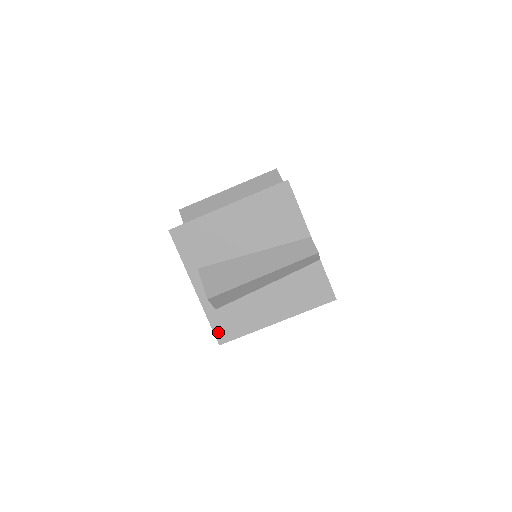
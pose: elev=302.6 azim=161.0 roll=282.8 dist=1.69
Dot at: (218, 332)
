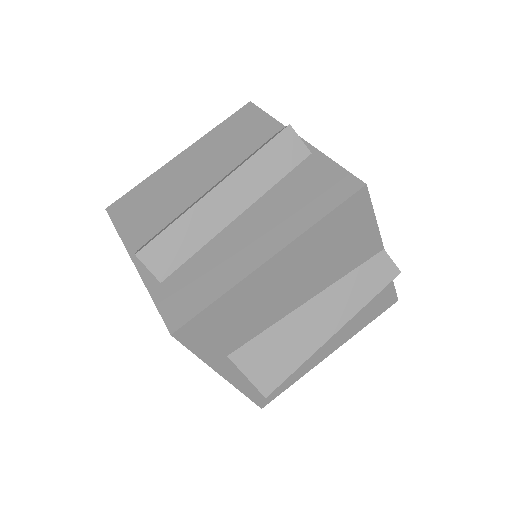
Dot at: (260, 399)
